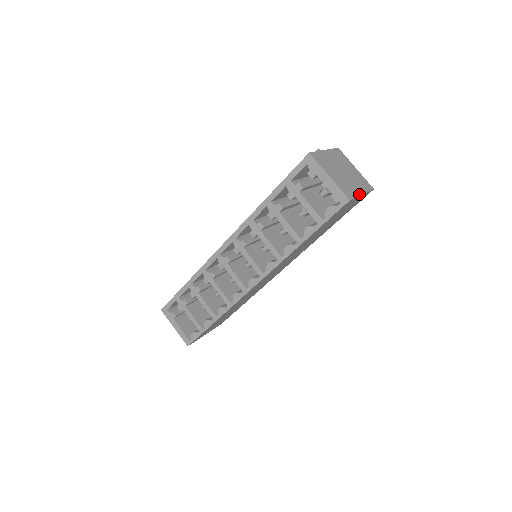
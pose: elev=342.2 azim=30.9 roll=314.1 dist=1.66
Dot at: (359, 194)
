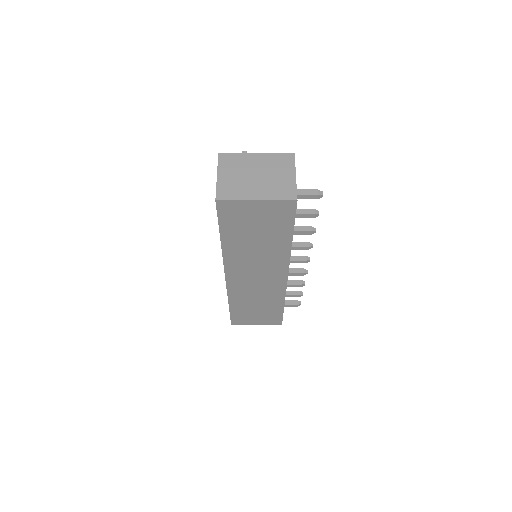
Dot at: (248, 199)
